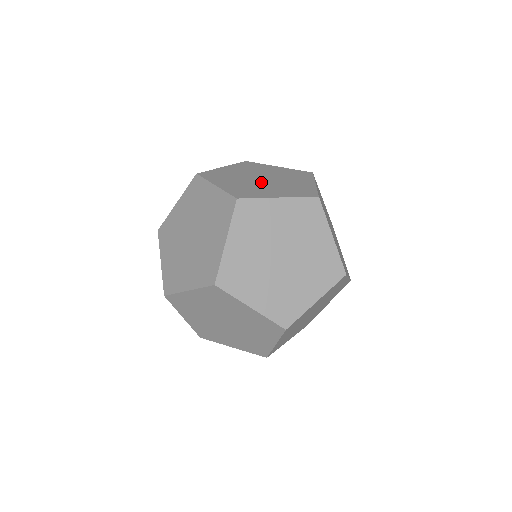
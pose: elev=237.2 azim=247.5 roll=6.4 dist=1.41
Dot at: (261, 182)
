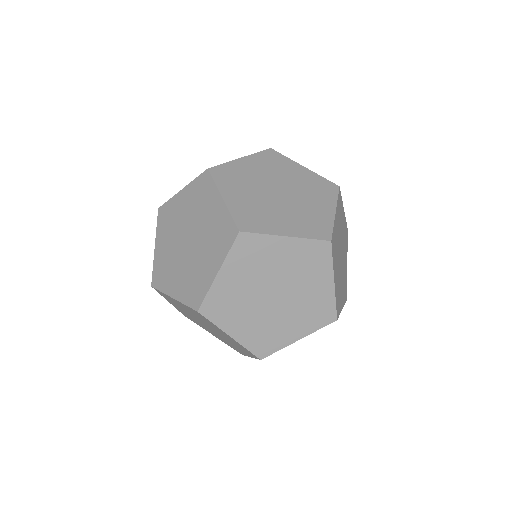
Dot at: (275, 199)
